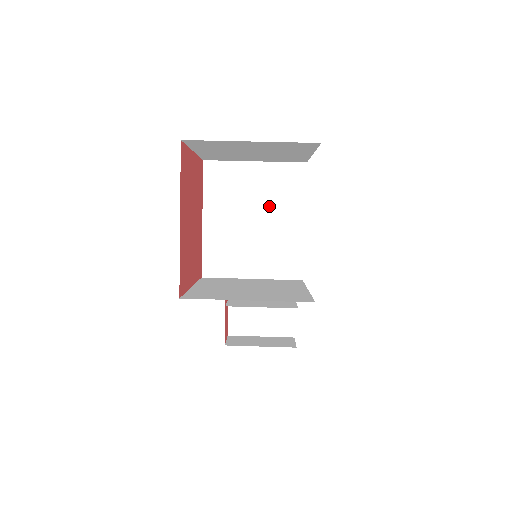
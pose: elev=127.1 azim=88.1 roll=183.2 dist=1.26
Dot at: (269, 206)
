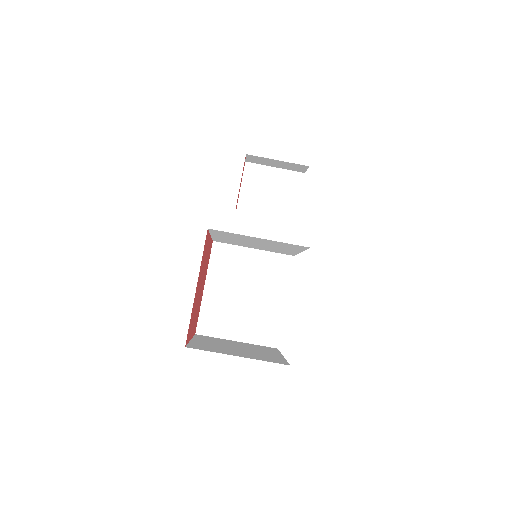
Dot at: (271, 245)
